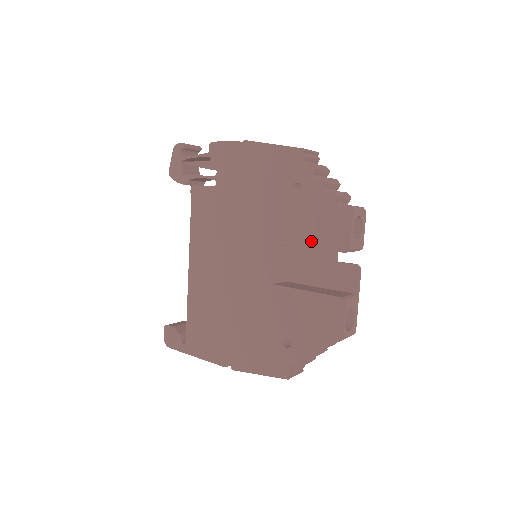
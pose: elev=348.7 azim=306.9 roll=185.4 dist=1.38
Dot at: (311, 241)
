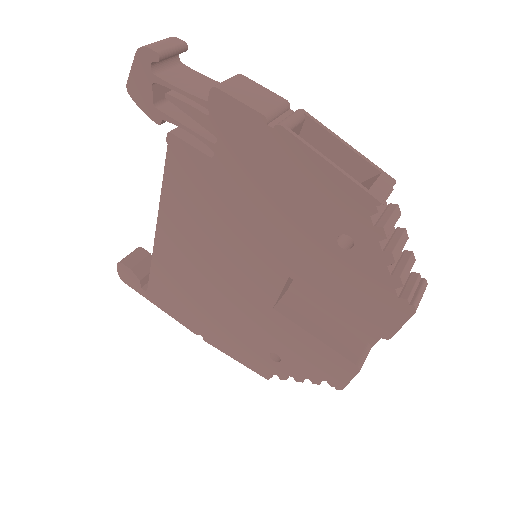
Dot at: (342, 304)
